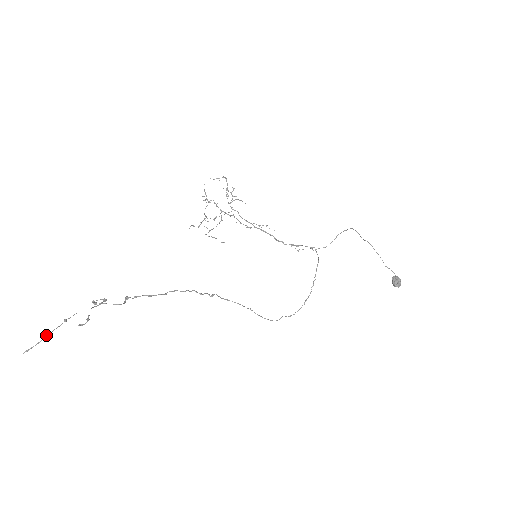
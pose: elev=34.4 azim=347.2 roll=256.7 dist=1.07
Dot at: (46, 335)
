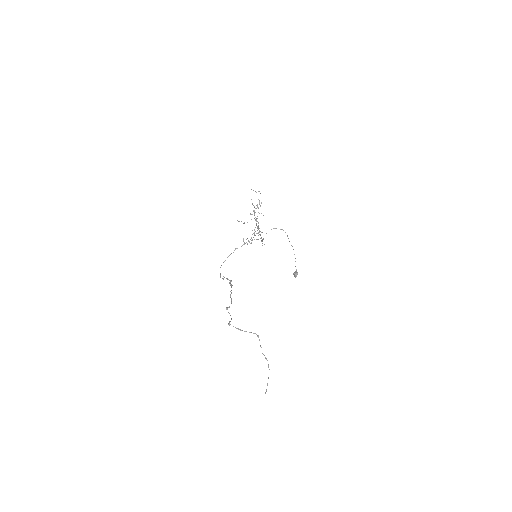
Dot at: occluded
